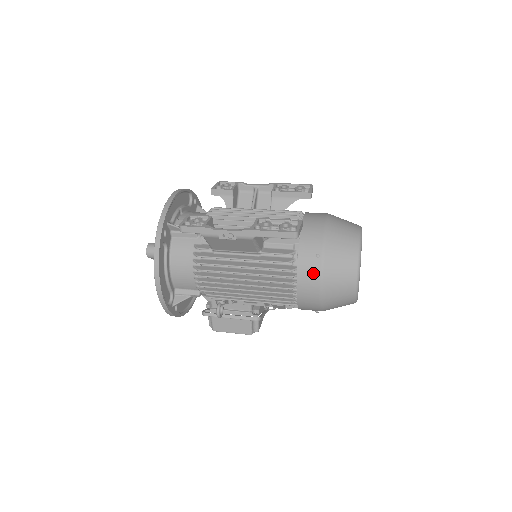
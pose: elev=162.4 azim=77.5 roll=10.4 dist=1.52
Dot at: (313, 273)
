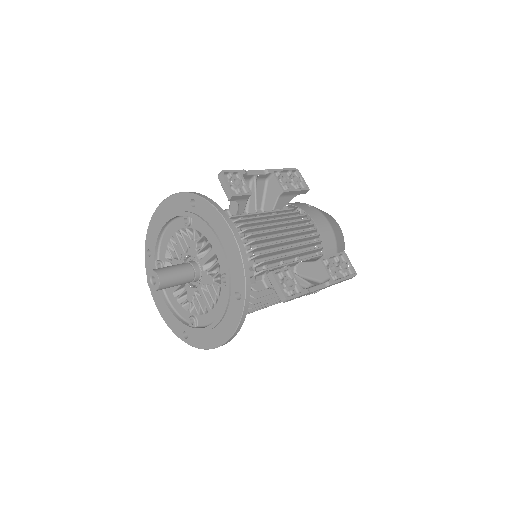
Dot at: occluded
